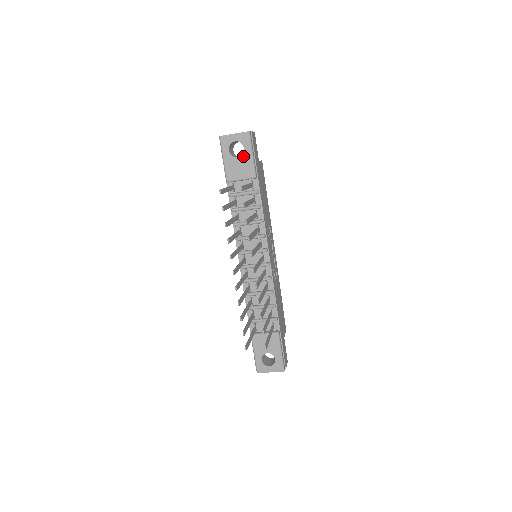
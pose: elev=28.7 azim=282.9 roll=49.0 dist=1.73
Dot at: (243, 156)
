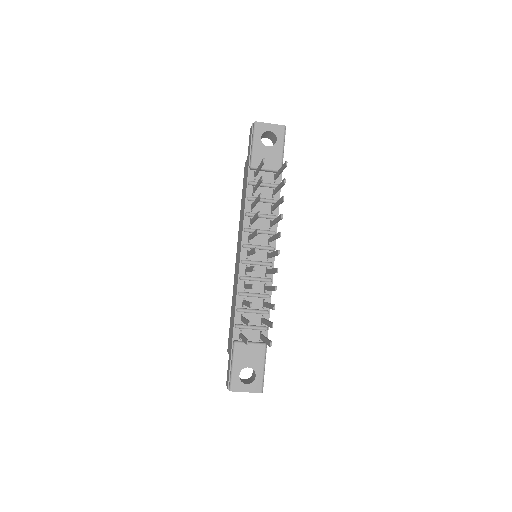
Dot at: (274, 147)
